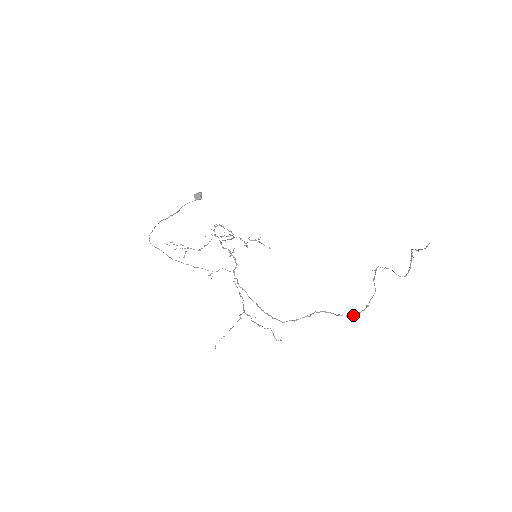
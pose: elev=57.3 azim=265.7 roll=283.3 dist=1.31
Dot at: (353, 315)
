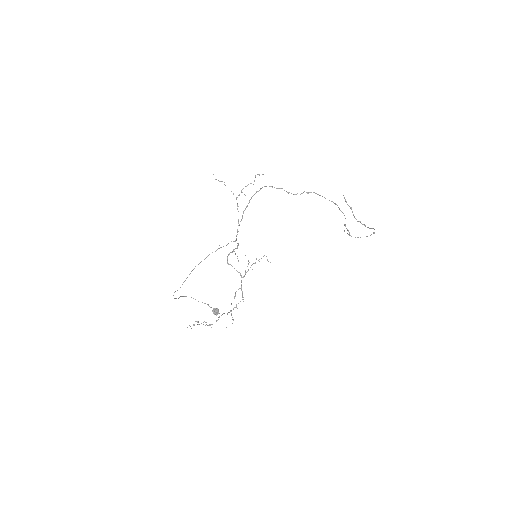
Dot at: occluded
